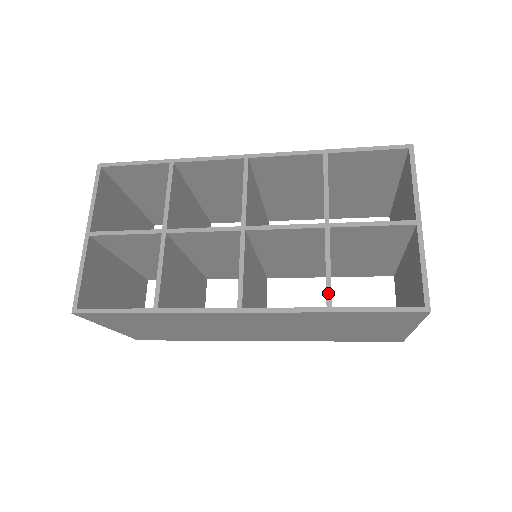
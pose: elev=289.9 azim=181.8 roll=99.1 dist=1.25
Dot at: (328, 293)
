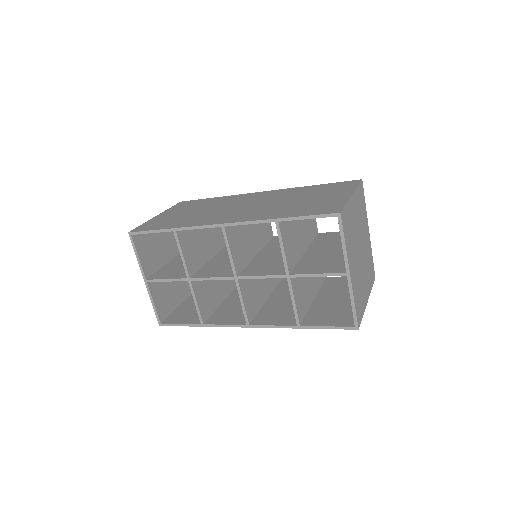
Dot at: (296, 318)
